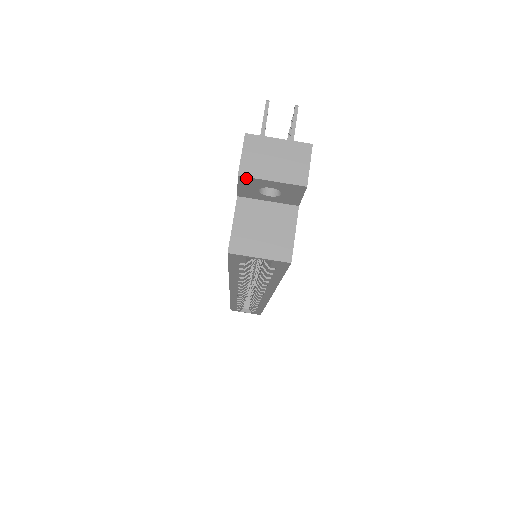
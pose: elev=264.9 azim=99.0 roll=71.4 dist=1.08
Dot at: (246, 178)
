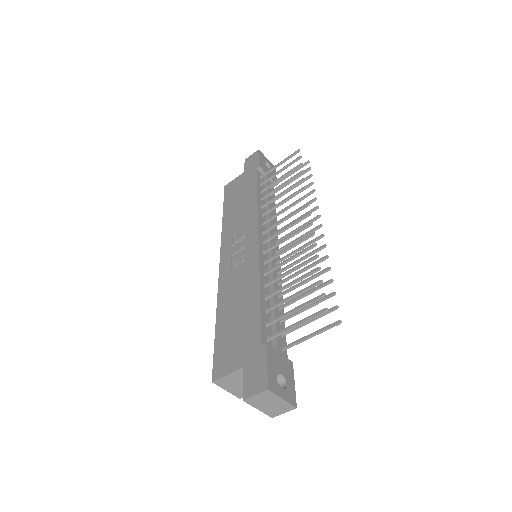
Dot at: (247, 401)
